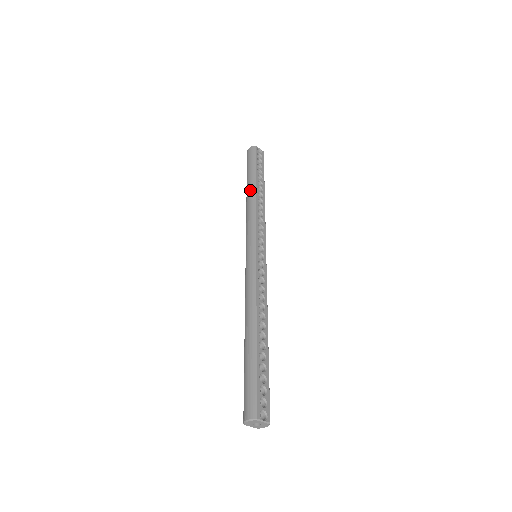
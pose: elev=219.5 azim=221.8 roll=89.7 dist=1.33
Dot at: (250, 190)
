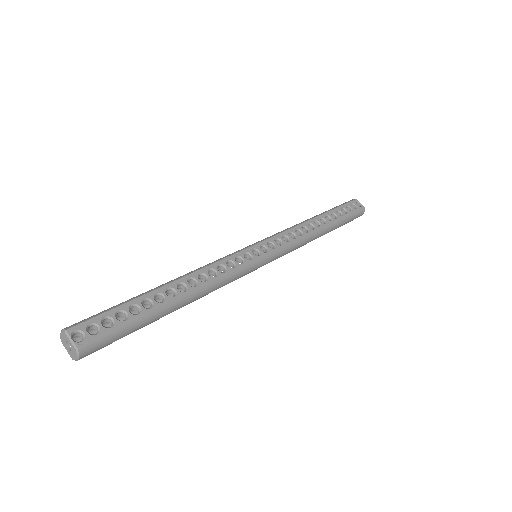
Dot at: (310, 218)
